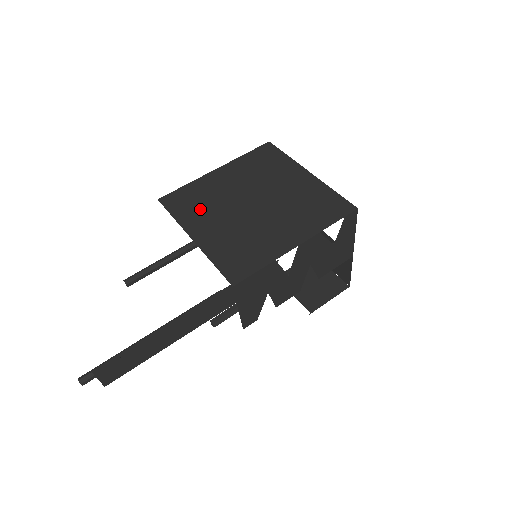
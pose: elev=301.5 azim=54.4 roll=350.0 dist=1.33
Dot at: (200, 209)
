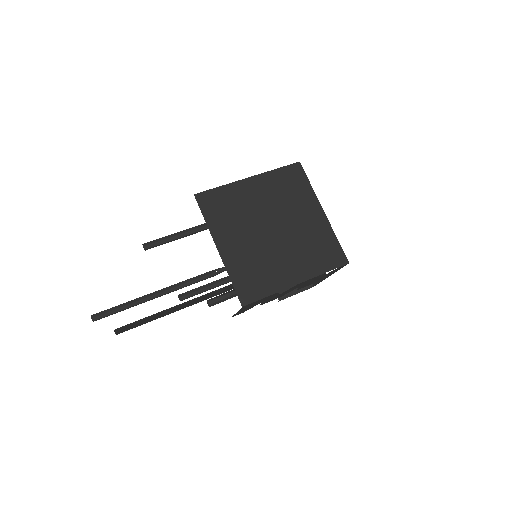
Dot at: (229, 219)
